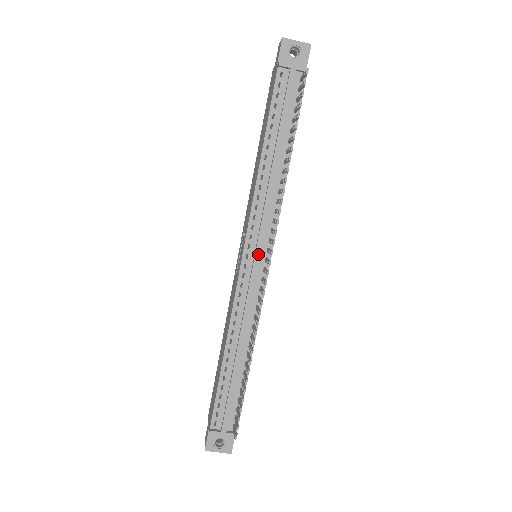
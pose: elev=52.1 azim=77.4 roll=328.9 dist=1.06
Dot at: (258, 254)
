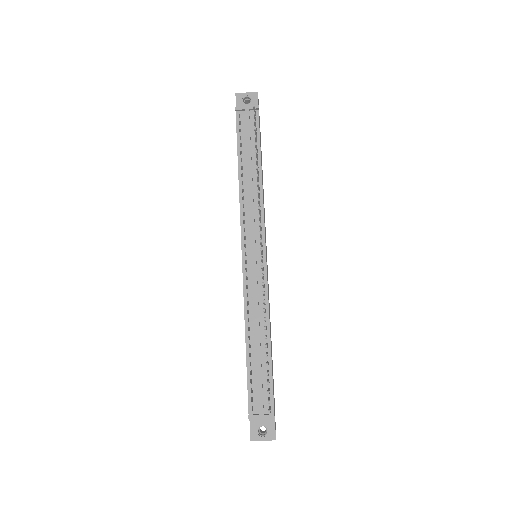
Dot at: (254, 249)
